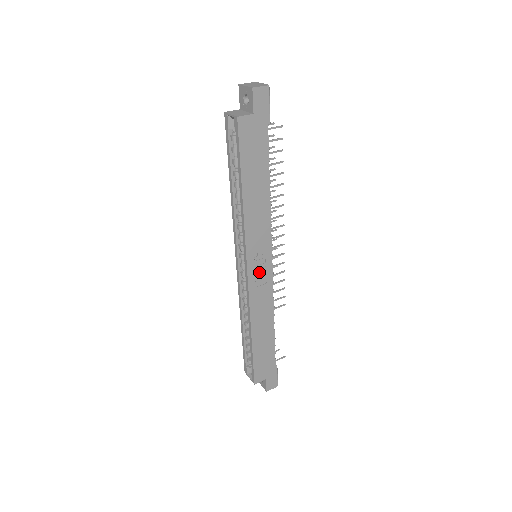
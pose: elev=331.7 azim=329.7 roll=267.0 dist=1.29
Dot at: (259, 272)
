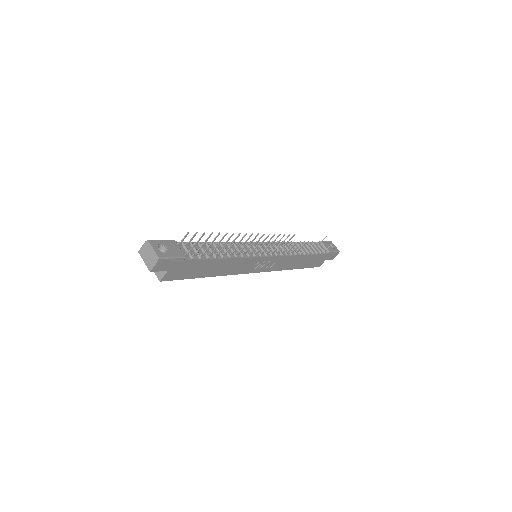
Dot at: (265, 264)
